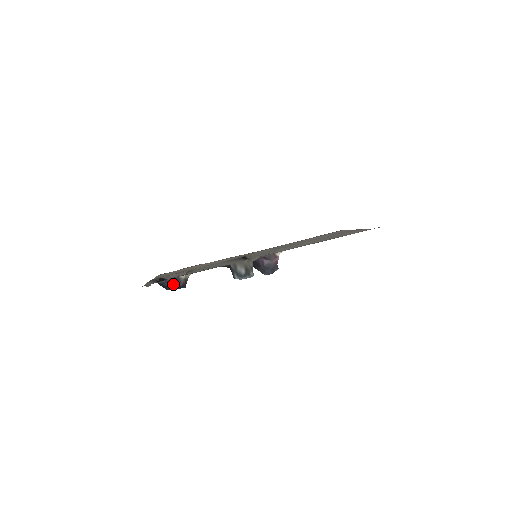
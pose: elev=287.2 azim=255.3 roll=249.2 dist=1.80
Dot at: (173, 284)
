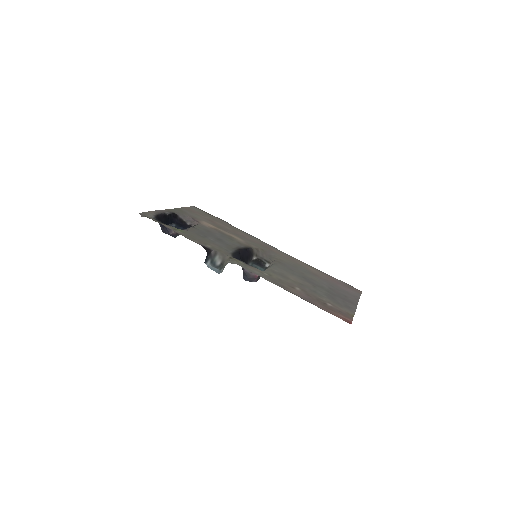
Dot at: (165, 228)
